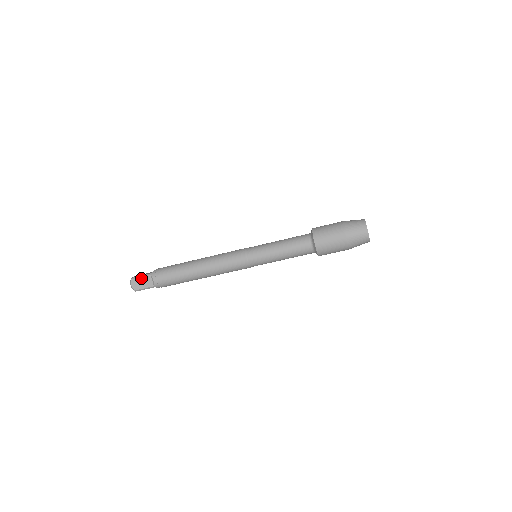
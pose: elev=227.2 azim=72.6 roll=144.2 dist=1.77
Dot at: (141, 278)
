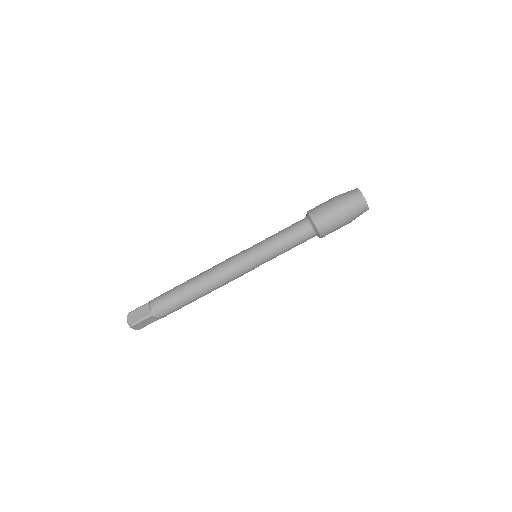
Dot at: (138, 309)
